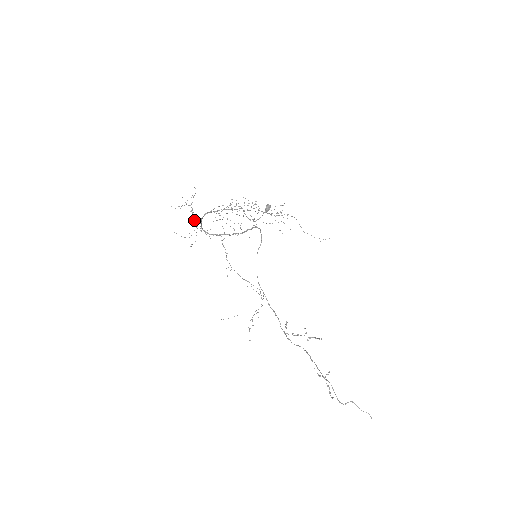
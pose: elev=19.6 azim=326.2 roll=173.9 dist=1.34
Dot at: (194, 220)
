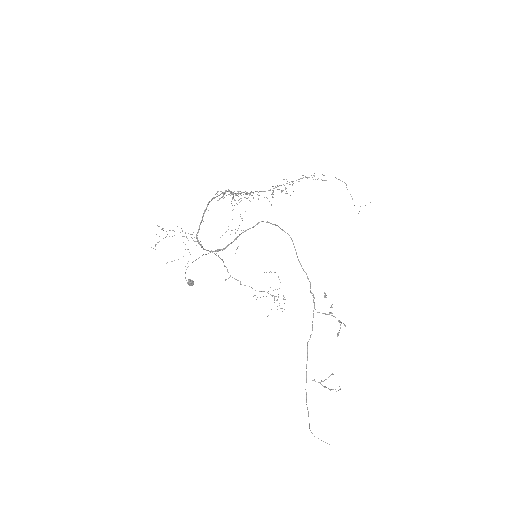
Dot at: occluded
